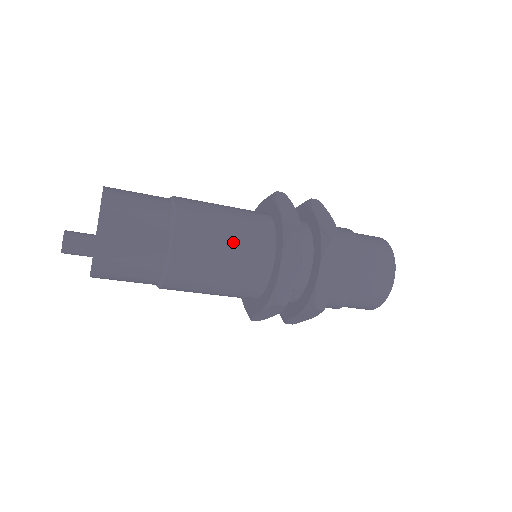
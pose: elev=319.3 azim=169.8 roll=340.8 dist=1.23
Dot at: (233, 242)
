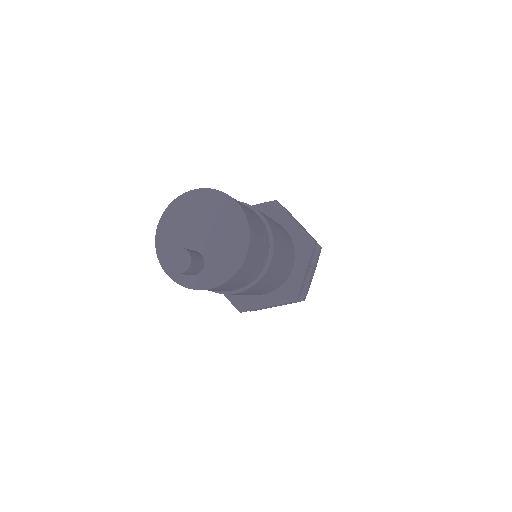
Dot at: (266, 289)
